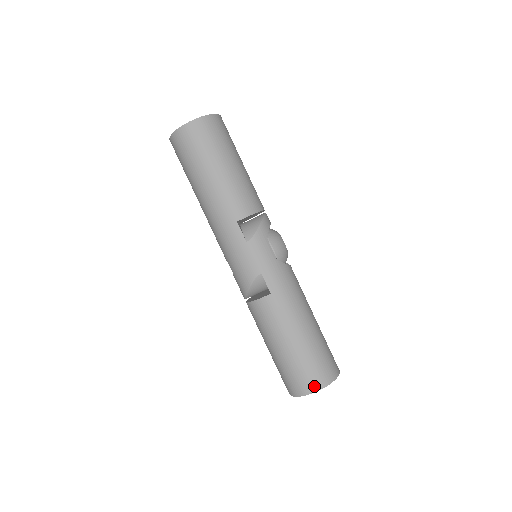
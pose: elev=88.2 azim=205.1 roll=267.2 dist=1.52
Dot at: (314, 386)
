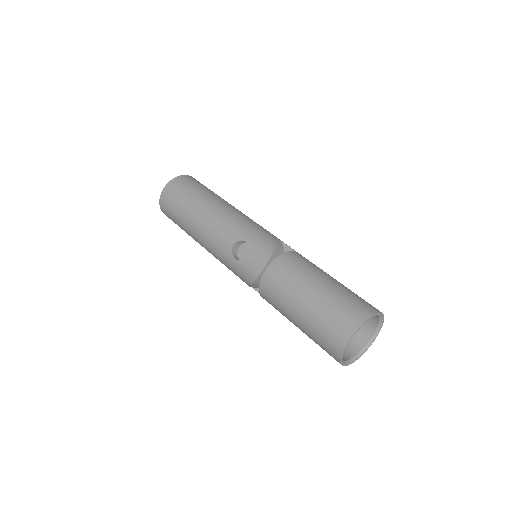
Dot at: (376, 309)
